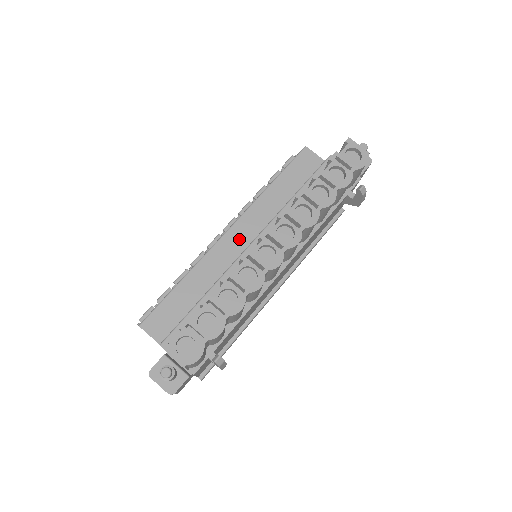
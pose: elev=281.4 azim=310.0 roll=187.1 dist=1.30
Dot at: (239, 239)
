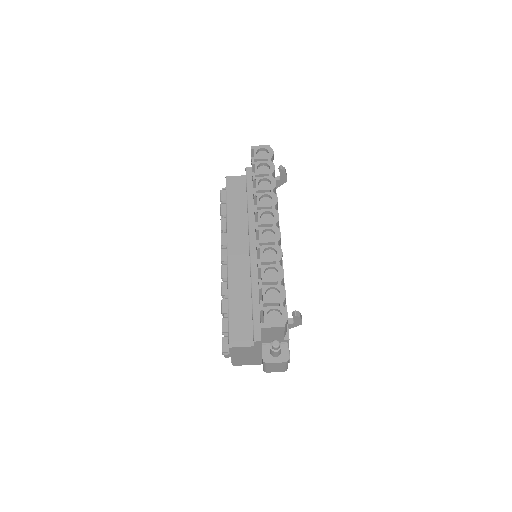
Dot at: (239, 253)
